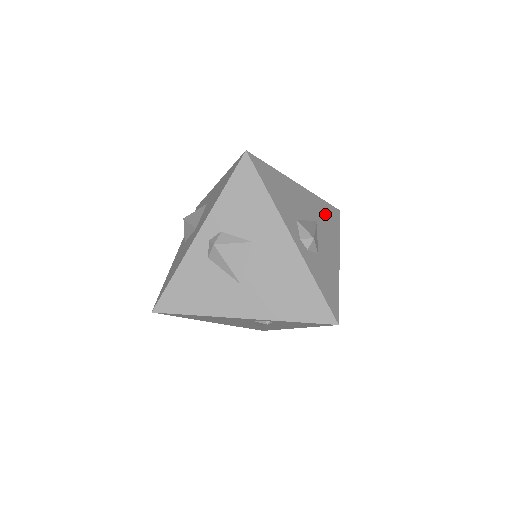
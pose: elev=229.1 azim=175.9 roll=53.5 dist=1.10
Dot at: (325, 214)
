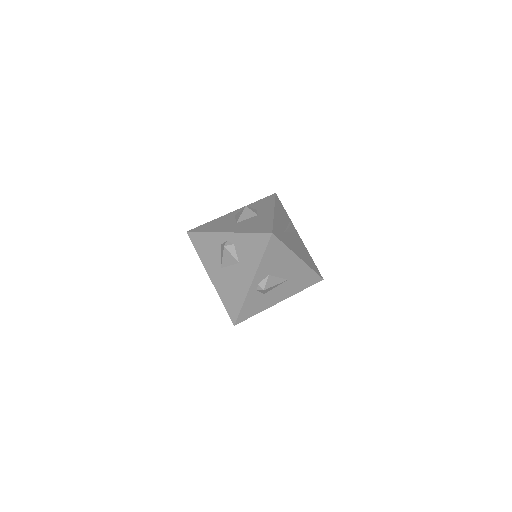
Dot at: (303, 278)
